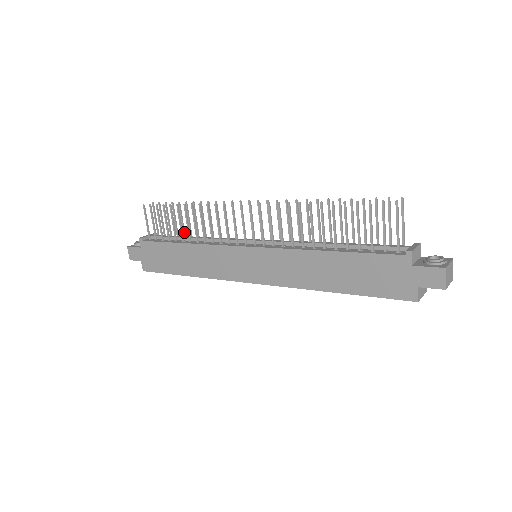
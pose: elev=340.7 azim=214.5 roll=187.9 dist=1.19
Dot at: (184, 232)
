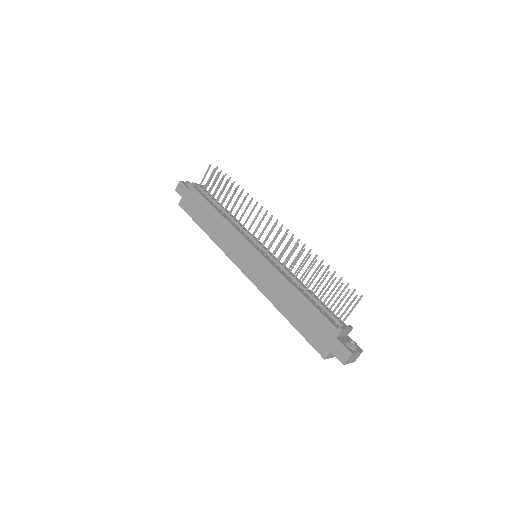
Dot at: (223, 202)
